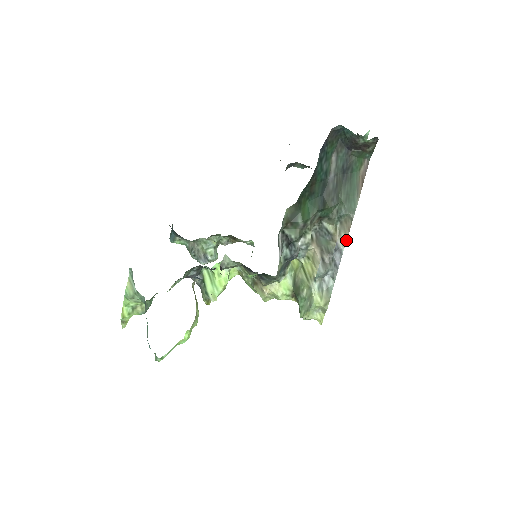
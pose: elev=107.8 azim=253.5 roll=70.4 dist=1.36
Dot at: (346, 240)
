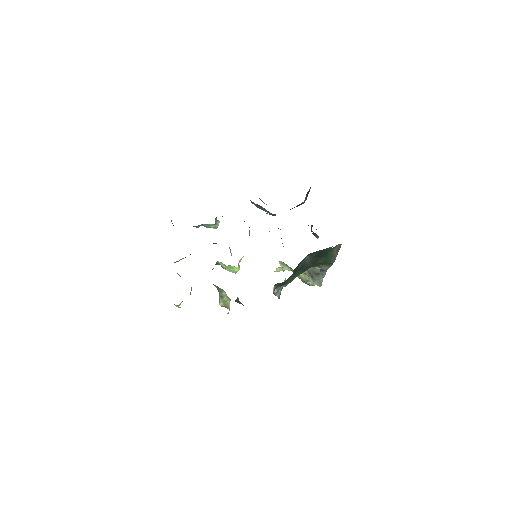
Dot at: (328, 268)
